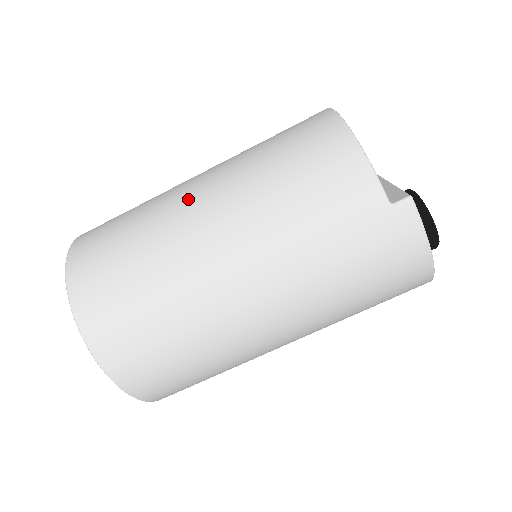
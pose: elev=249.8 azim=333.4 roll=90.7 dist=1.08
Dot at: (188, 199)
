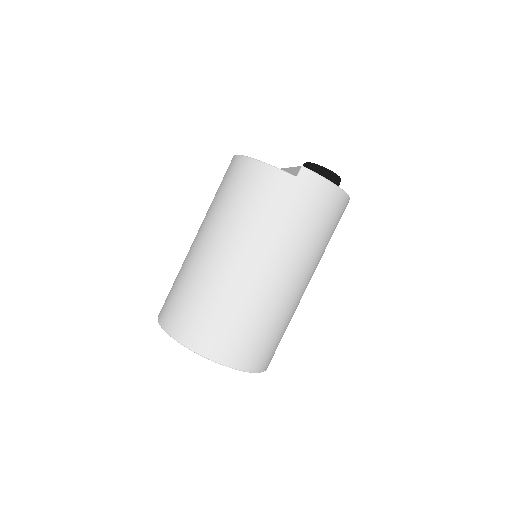
Dot at: (201, 250)
